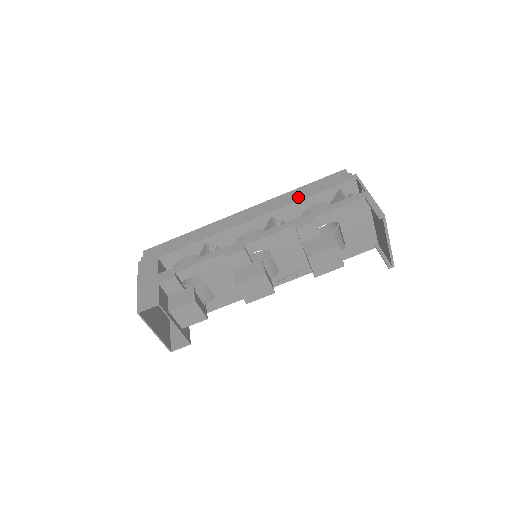
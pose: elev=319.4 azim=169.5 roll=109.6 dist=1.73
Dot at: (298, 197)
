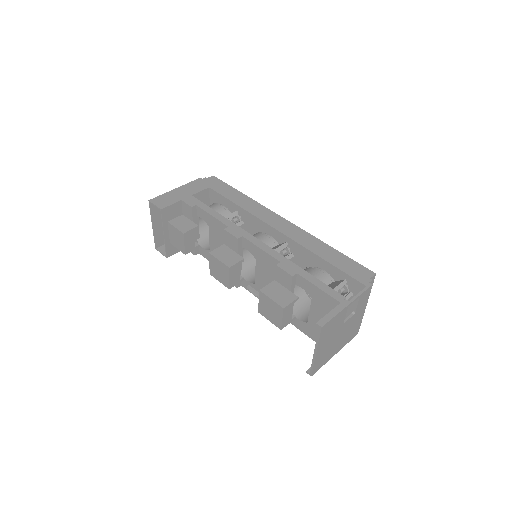
Dot at: (319, 251)
